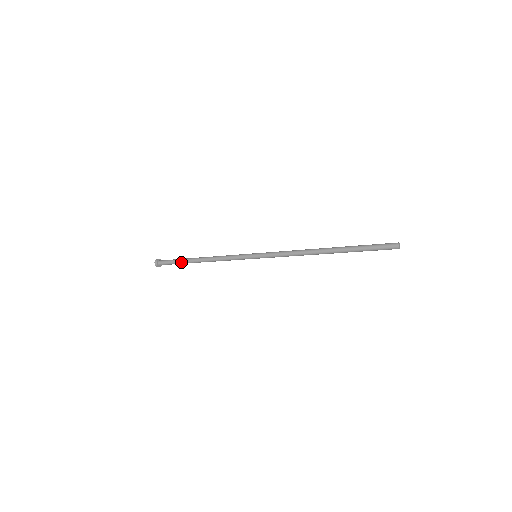
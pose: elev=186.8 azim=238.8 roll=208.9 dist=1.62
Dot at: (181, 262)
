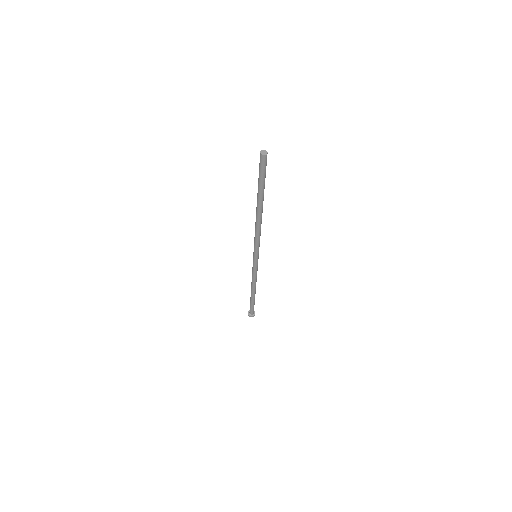
Dot at: (251, 302)
